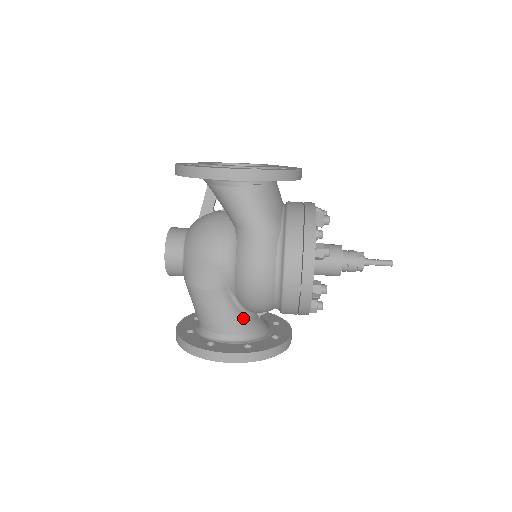
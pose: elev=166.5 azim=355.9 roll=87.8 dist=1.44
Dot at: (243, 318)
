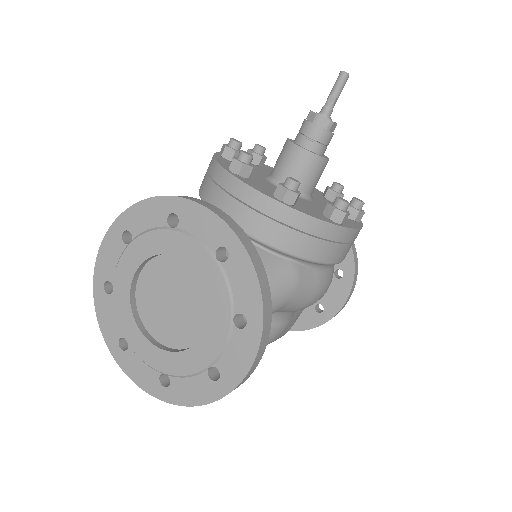
Dot at: occluded
